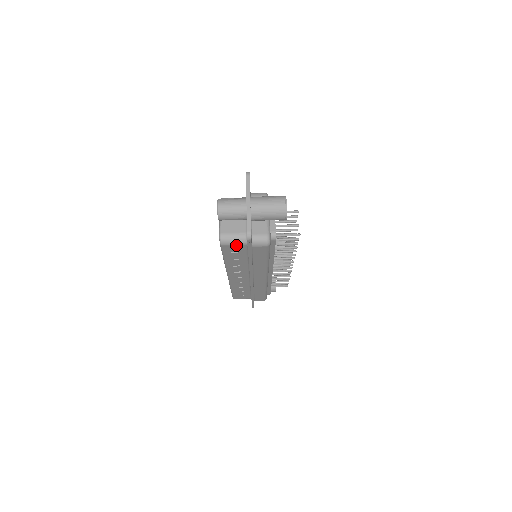
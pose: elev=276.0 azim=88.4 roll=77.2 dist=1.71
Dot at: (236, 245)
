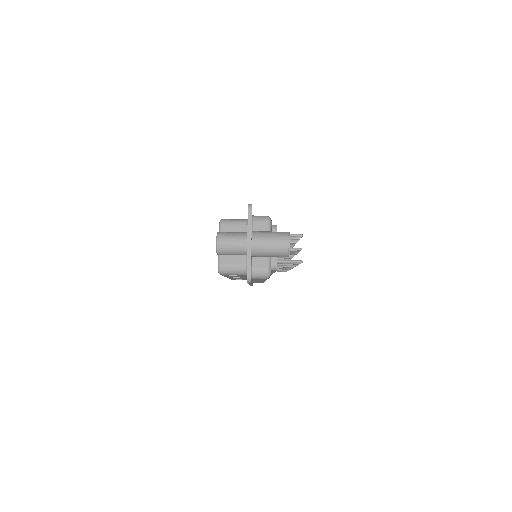
Dot at: (235, 274)
